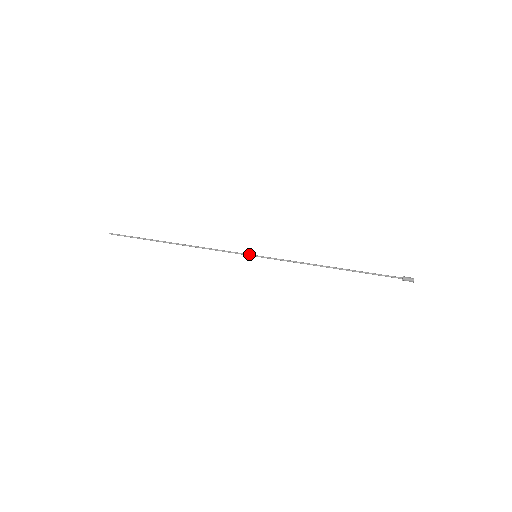
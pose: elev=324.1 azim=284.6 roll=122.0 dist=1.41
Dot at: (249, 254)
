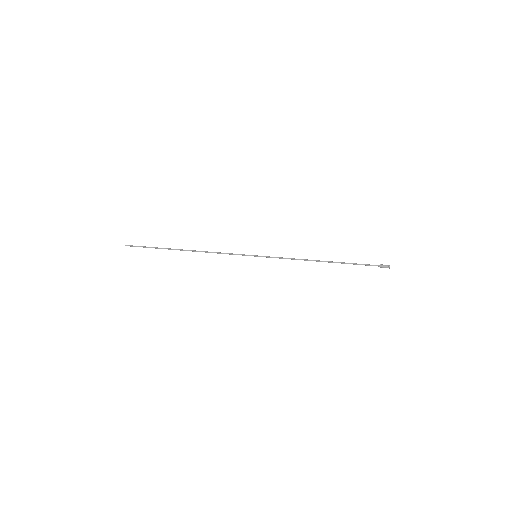
Dot at: (250, 255)
